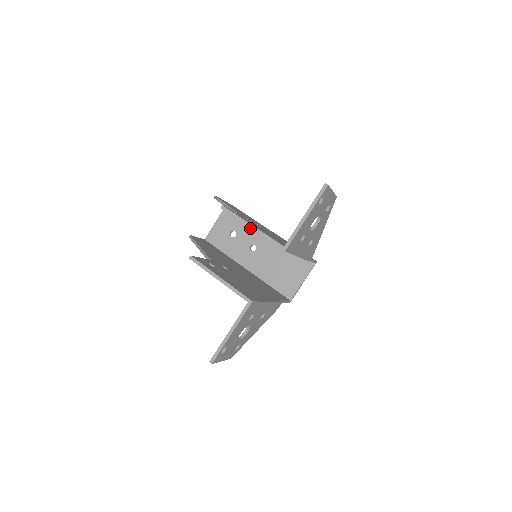
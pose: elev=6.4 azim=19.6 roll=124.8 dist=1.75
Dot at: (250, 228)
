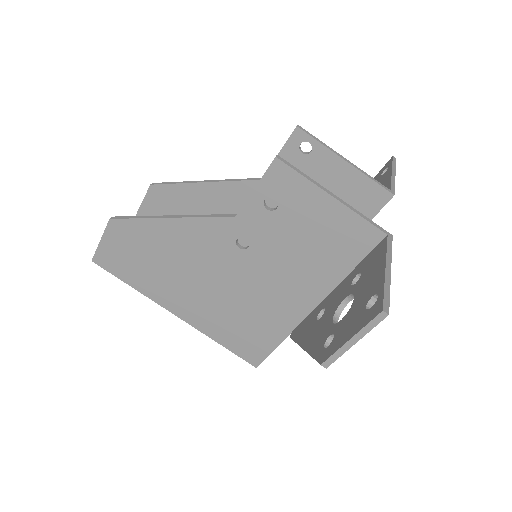
Dot at: occluded
